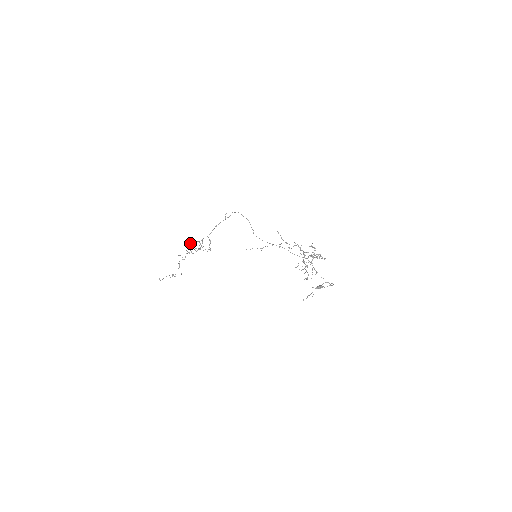
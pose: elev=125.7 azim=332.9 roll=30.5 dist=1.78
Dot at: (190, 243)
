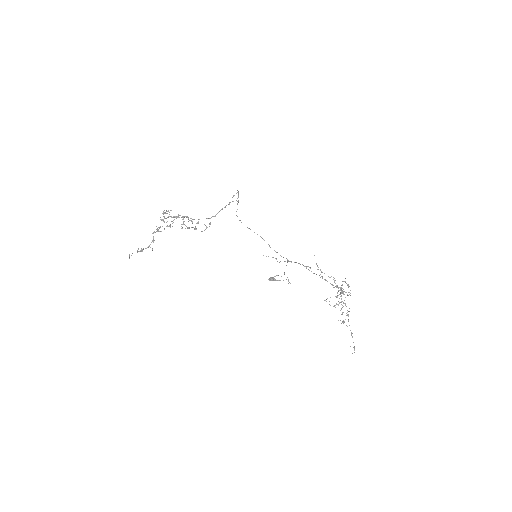
Dot at: occluded
